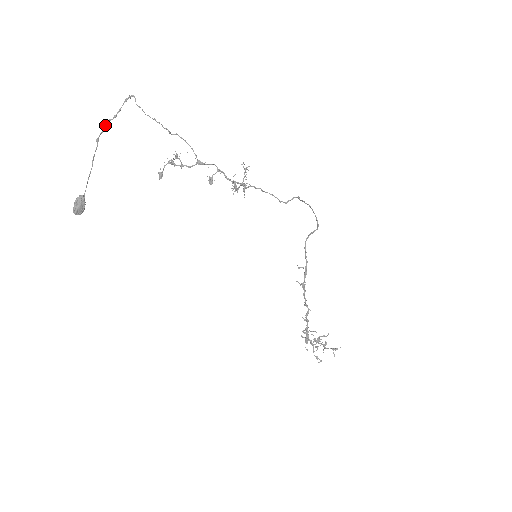
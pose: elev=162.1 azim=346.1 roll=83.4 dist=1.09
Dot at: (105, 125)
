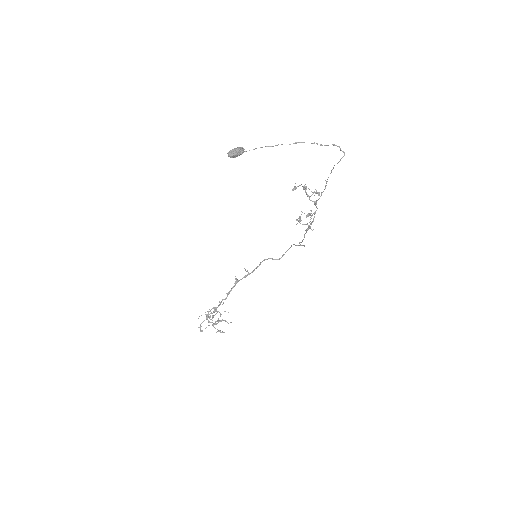
Dot at: (312, 143)
